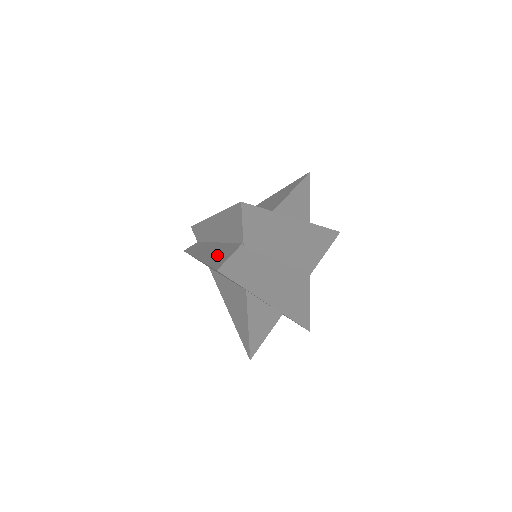
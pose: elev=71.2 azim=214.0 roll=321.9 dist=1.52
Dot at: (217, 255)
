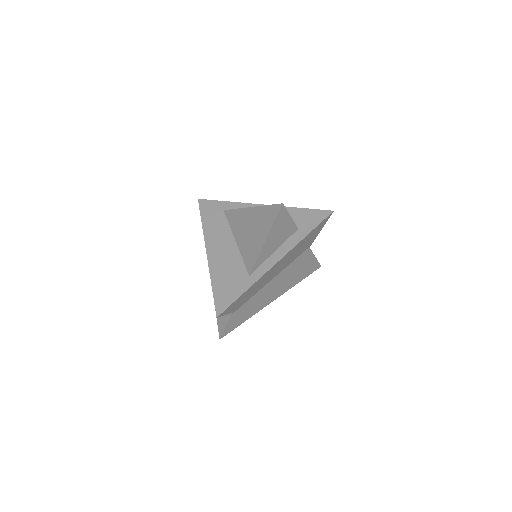
Dot at: occluded
